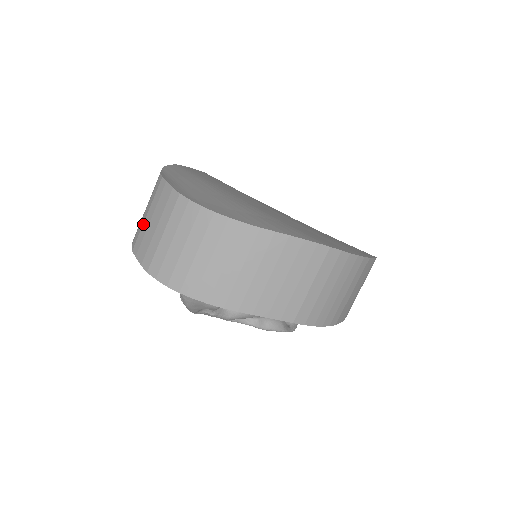
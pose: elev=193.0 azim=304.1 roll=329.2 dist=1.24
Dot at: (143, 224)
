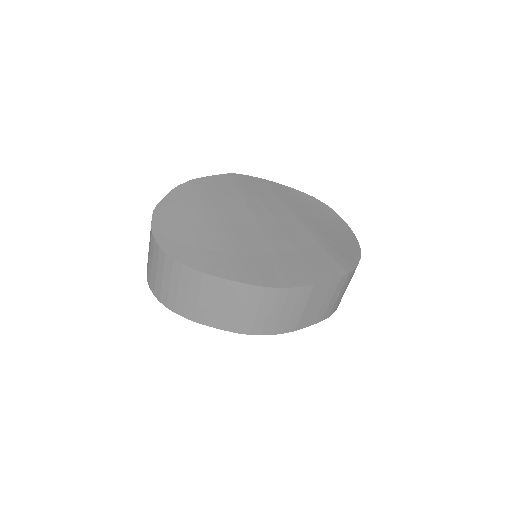
Dot at: occluded
